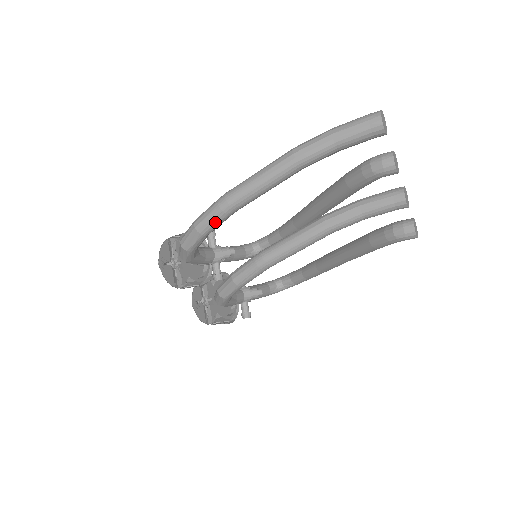
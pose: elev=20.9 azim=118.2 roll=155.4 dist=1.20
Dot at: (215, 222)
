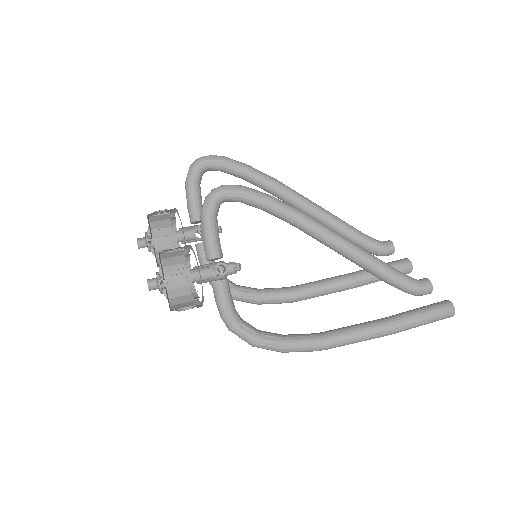
Dot at: occluded
